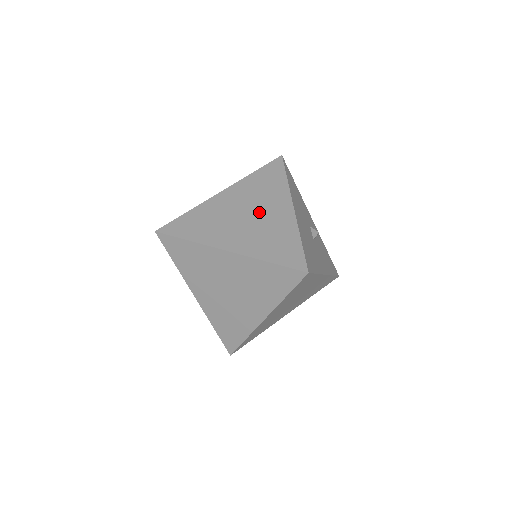
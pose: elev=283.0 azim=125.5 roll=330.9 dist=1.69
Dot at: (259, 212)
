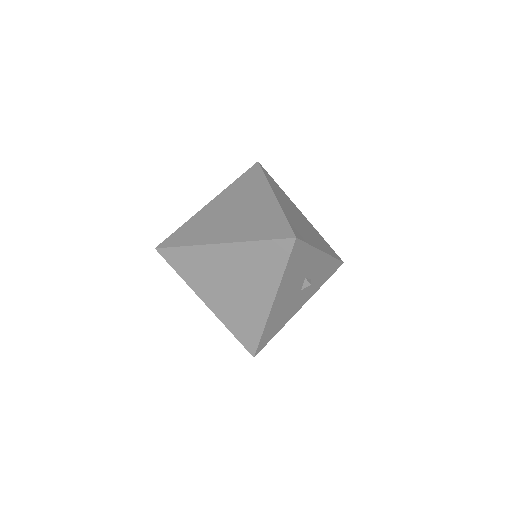
Dot at: (243, 289)
